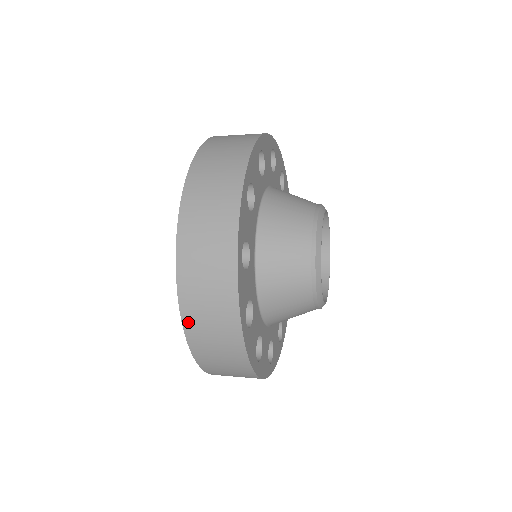
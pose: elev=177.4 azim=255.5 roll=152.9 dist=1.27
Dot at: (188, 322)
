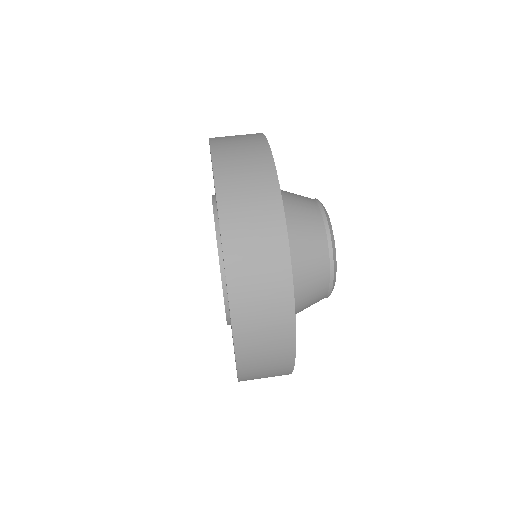
Dot at: occluded
